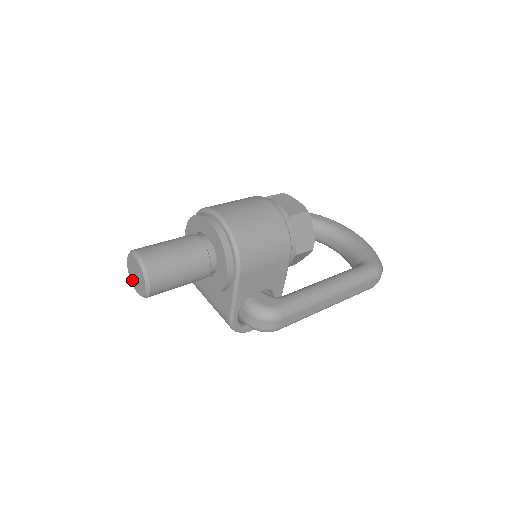
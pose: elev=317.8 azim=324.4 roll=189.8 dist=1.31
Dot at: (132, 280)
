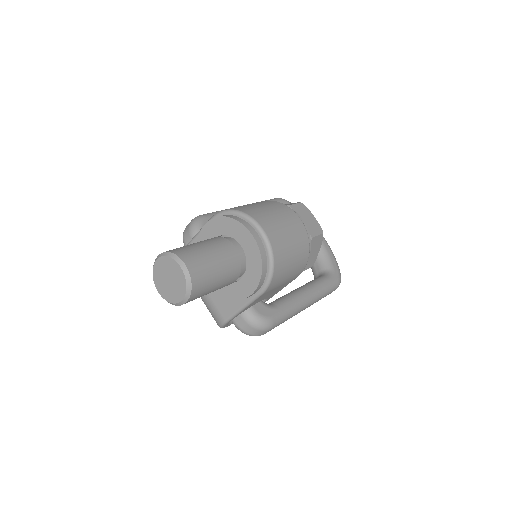
Dot at: (157, 279)
